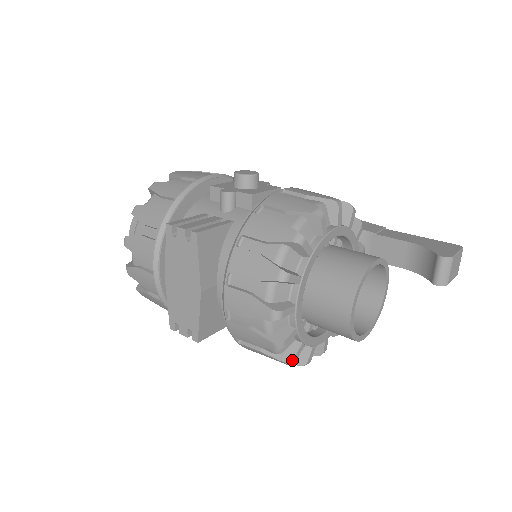
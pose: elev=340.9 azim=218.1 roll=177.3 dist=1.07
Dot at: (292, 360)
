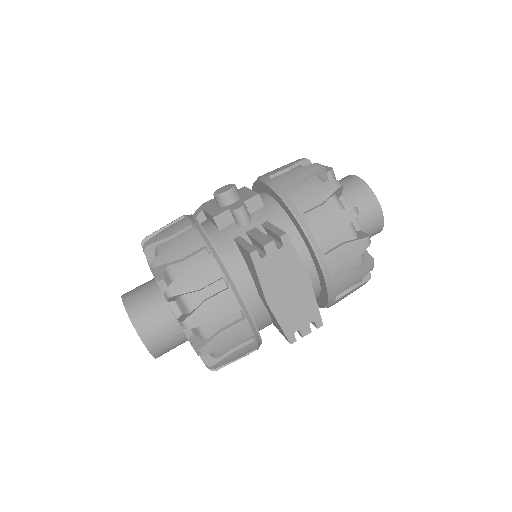
Dot at: occluded
